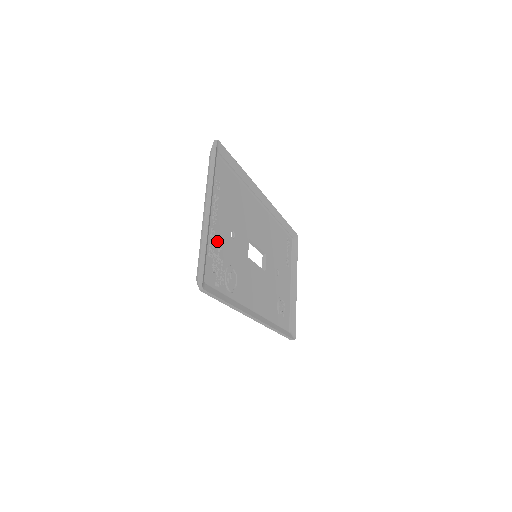
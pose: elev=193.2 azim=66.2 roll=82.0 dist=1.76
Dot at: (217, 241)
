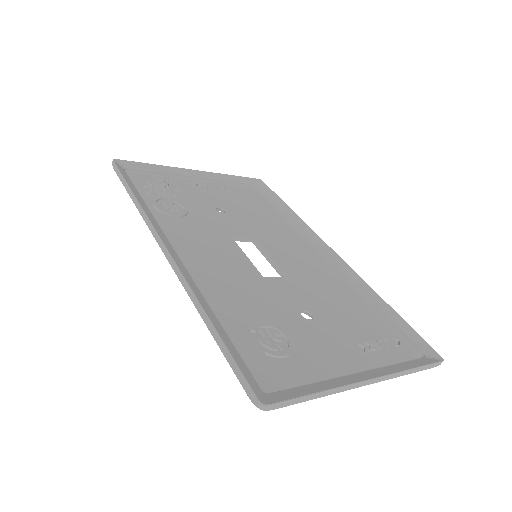
Dot at: (186, 190)
